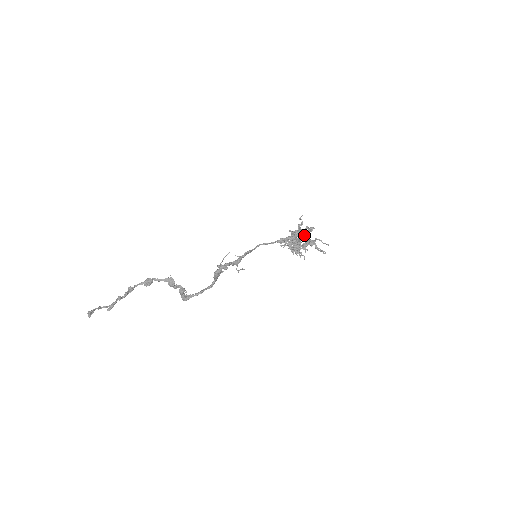
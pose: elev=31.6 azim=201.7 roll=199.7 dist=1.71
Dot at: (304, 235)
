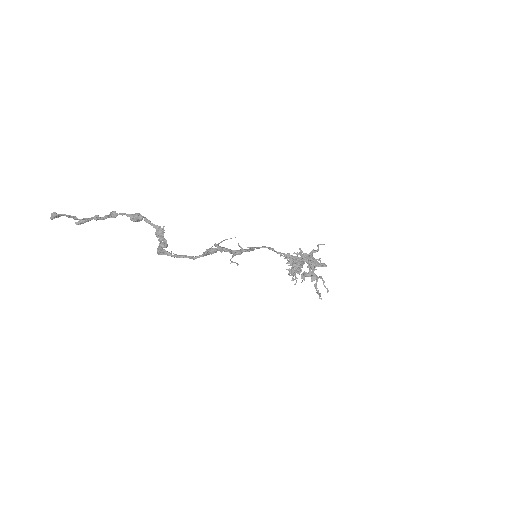
Dot at: (313, 266)
